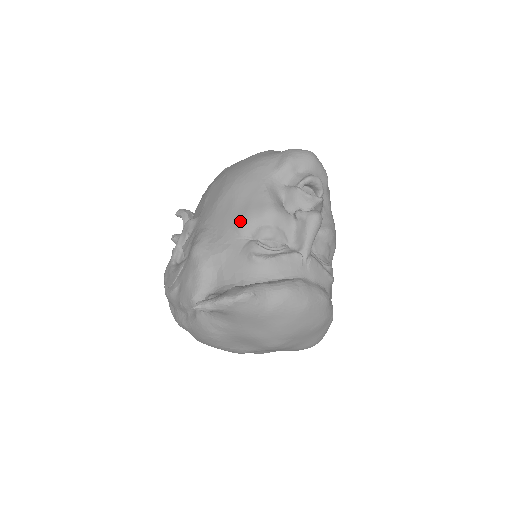
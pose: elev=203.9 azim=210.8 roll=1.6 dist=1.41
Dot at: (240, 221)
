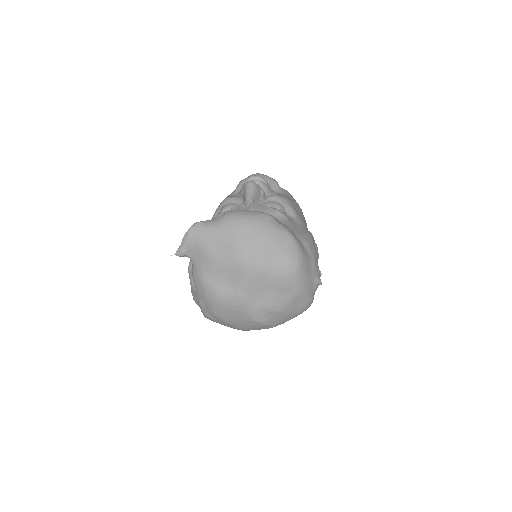
Dot at: (212, 217)
